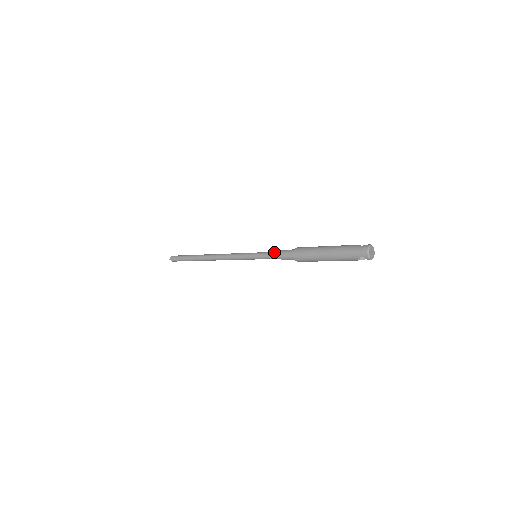
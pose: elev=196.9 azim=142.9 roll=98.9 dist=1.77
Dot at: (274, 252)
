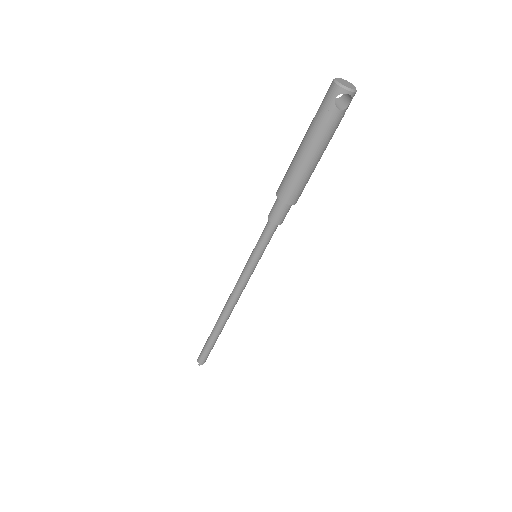
Dot at: (265, 226)
